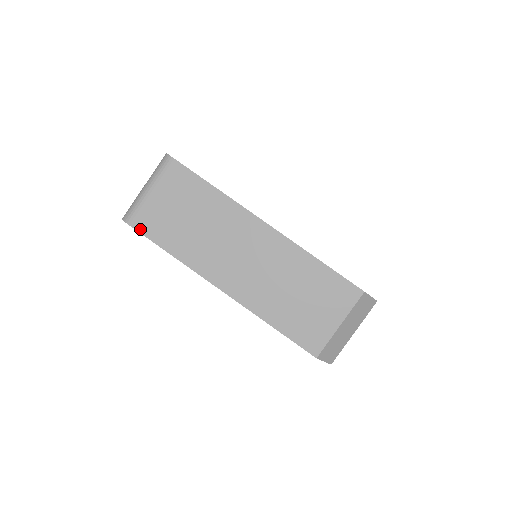
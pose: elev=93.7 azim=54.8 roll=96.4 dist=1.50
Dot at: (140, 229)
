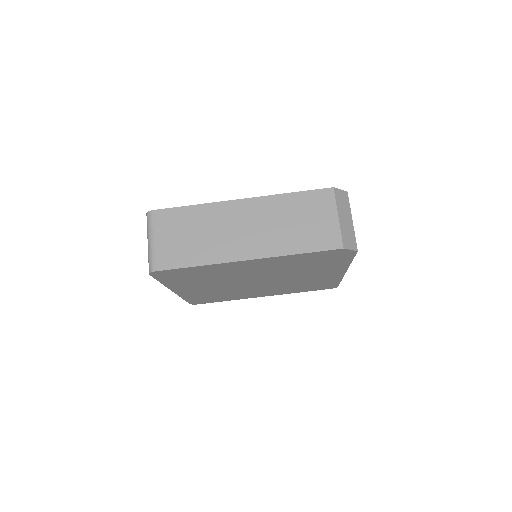
Dot at: (166, 267)
